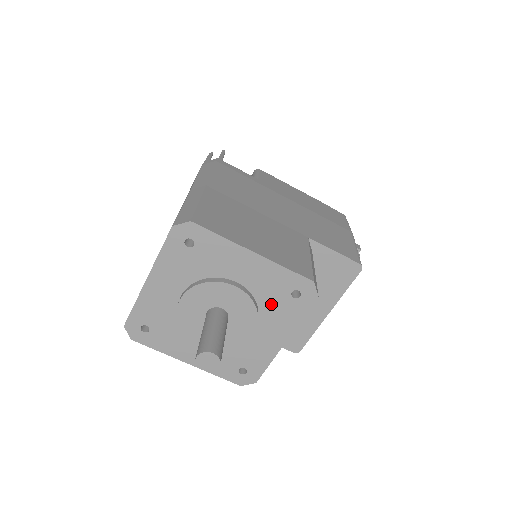
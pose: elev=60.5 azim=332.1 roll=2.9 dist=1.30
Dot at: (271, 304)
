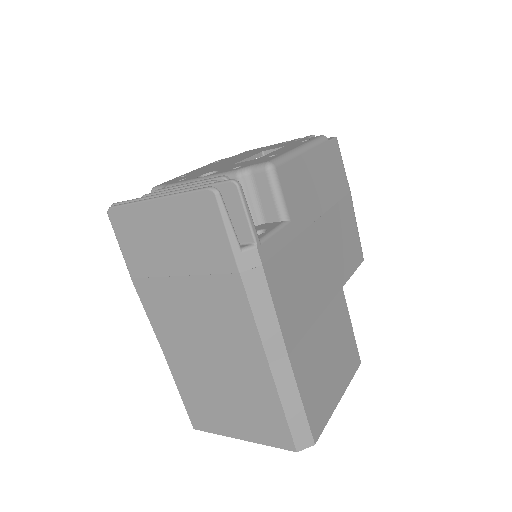
Dot at: occluded
